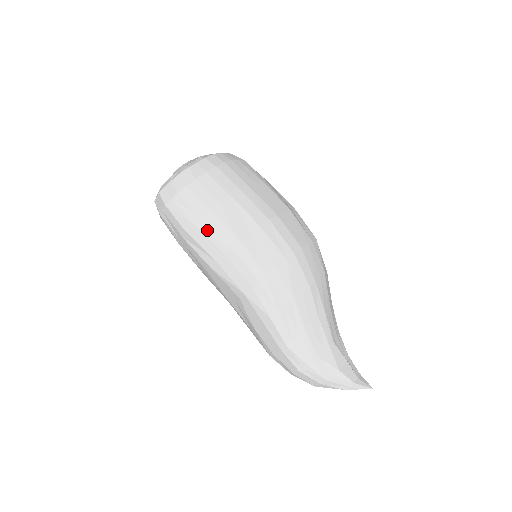
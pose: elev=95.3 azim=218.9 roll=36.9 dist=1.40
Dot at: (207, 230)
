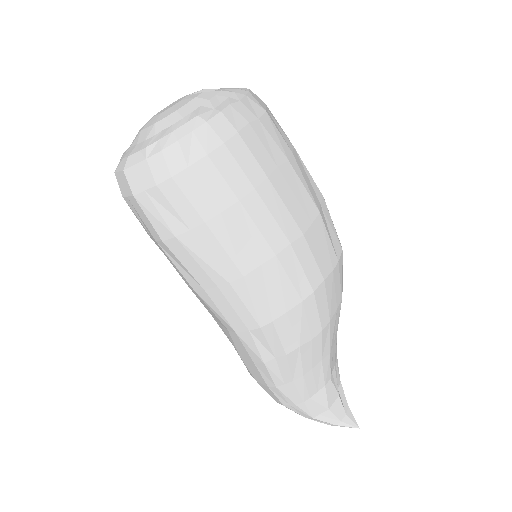
Dot at: (197, 252)
